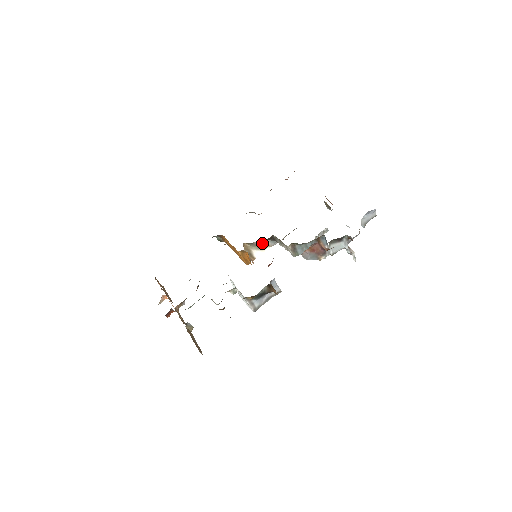
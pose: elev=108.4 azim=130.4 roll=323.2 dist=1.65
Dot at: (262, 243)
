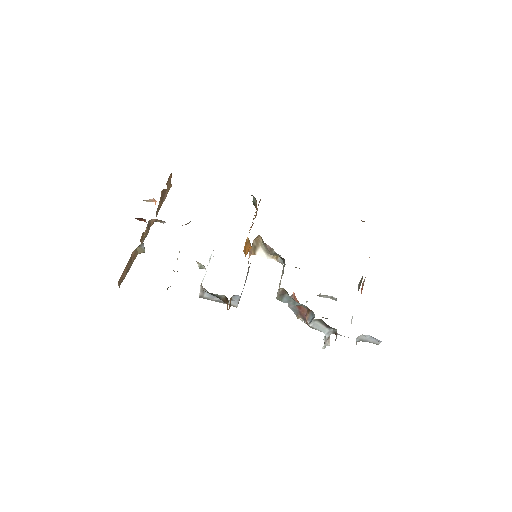
Dot at: (273, 252)
